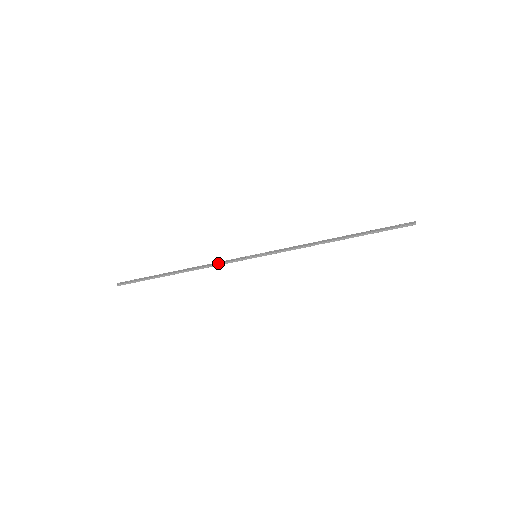
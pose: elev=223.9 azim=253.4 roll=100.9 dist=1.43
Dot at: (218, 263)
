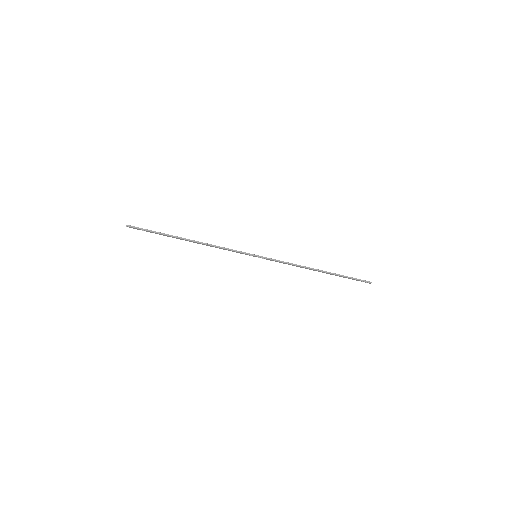
Dot at: (224, 247)
